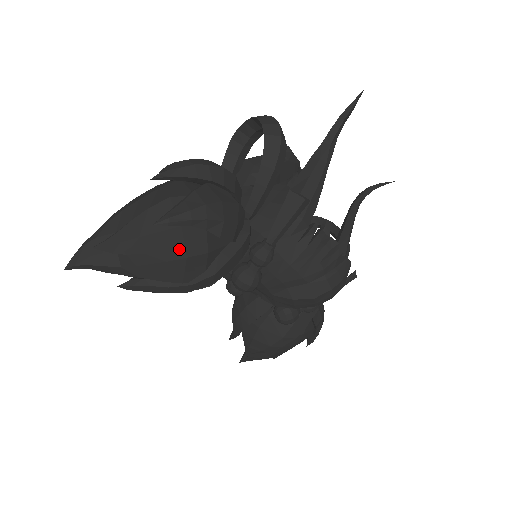
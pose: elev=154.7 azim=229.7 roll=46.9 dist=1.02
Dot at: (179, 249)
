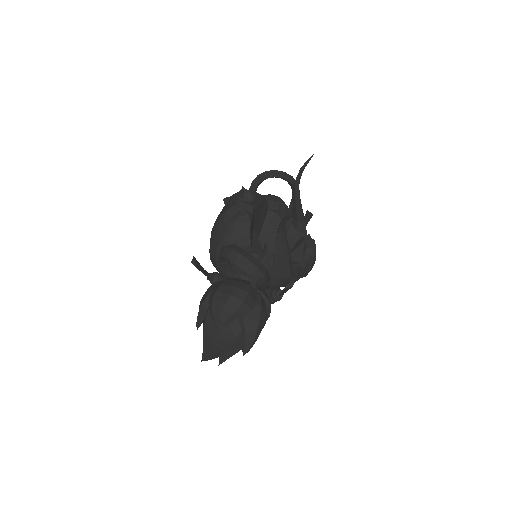
Dot at: occluded
